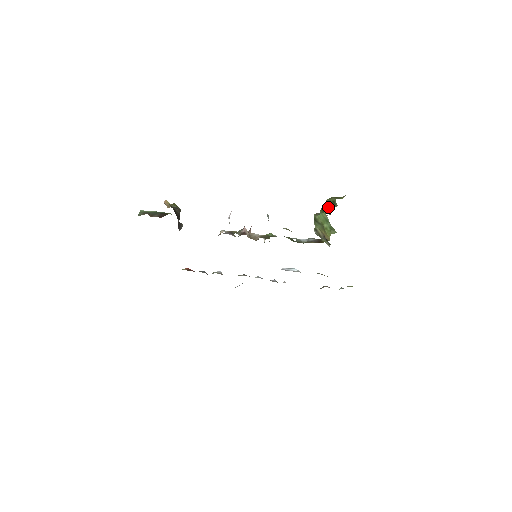
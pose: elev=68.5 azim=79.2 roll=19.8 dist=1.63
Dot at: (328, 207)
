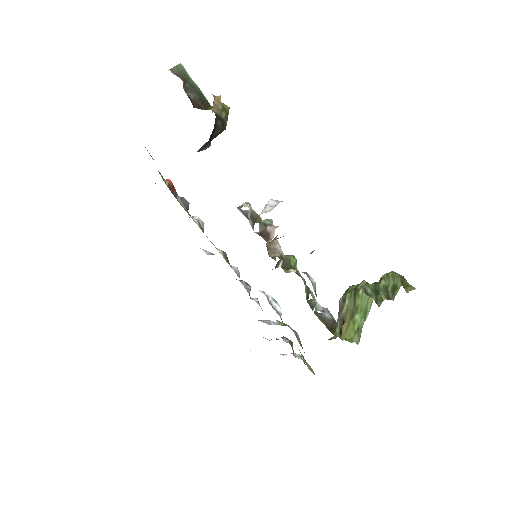
Dot at: (384, 288)
